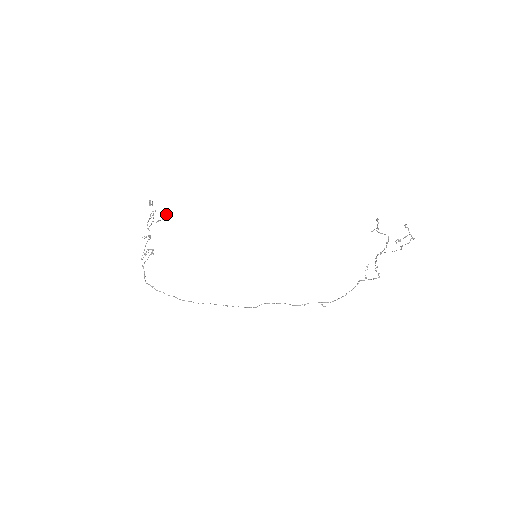
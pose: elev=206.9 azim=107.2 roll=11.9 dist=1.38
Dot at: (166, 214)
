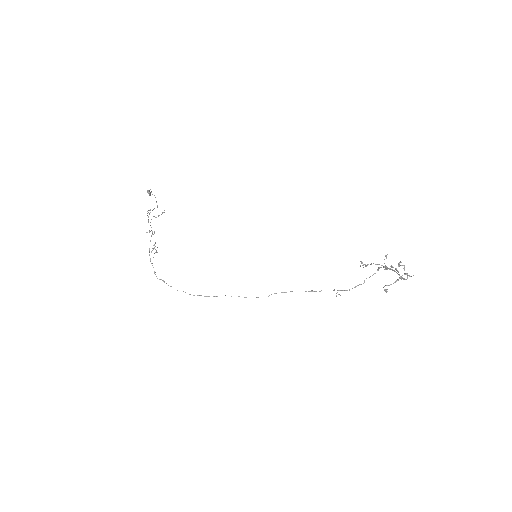
Dot at: occluded
